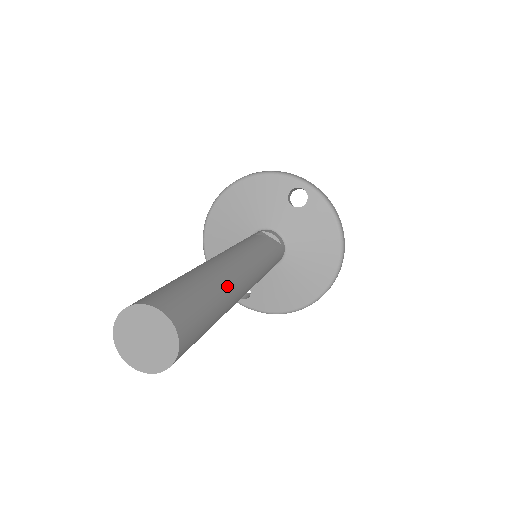
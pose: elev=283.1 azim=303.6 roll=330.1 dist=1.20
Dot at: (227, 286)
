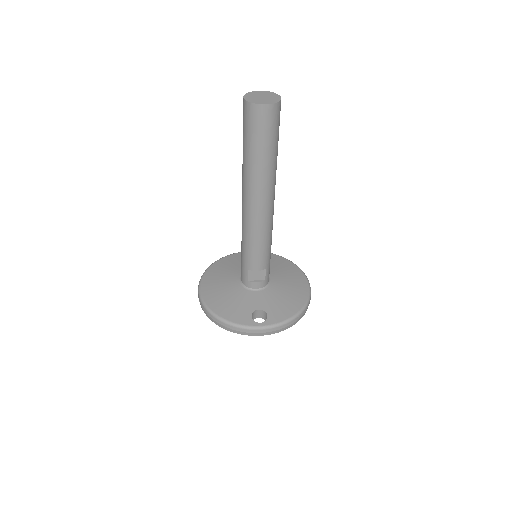
Dot at: occluded
